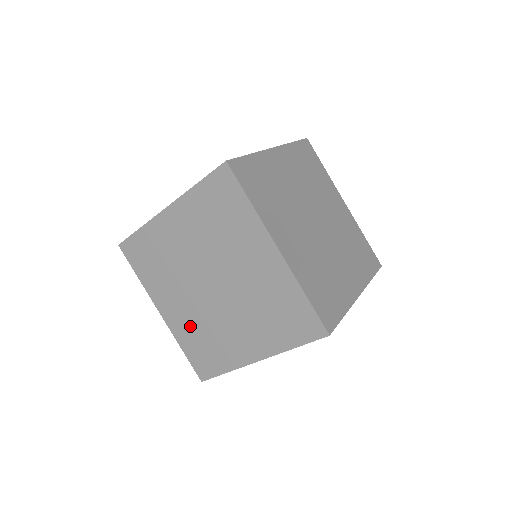
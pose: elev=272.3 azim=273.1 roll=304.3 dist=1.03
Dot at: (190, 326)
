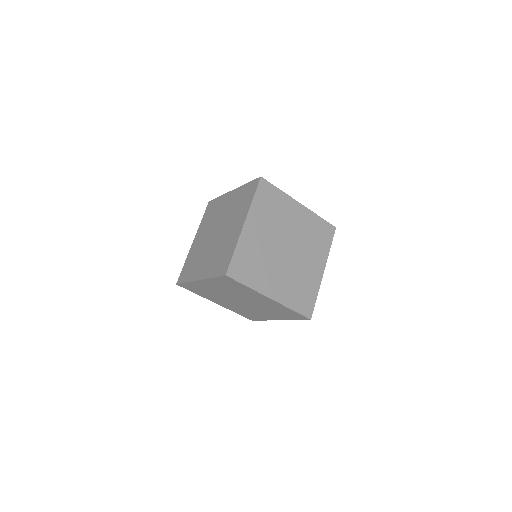
Dot at: (196, 252)
